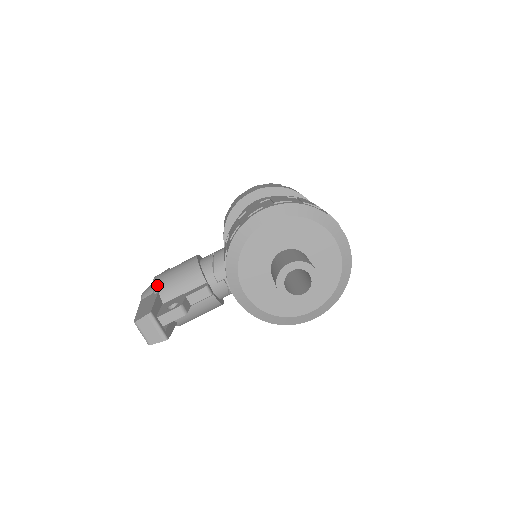
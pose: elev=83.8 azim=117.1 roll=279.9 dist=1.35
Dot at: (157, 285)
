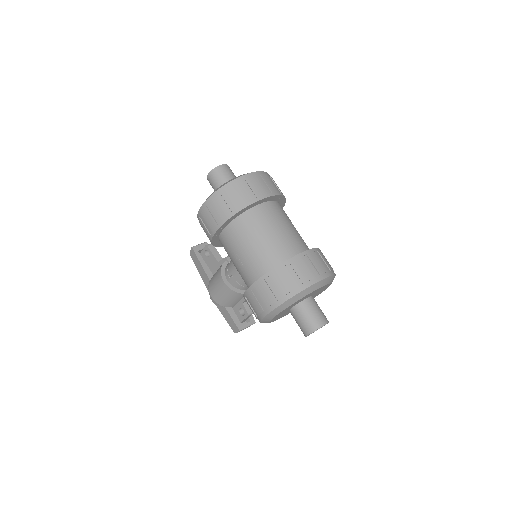
Dot at: (220, 304)
